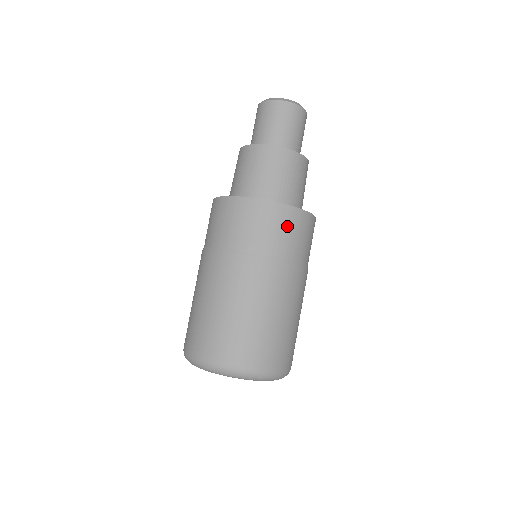
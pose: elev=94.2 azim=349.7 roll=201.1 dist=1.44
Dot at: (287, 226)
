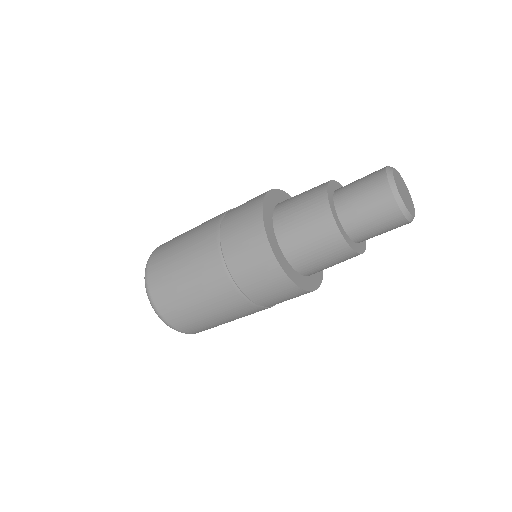
Dot at: occluded
